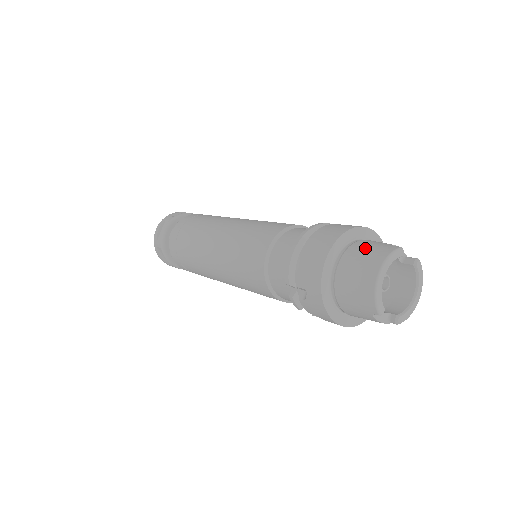
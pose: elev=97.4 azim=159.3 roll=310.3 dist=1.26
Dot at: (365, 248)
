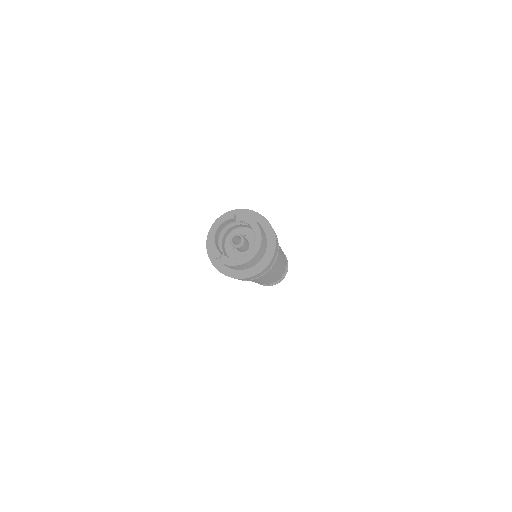
Dot at: occluded
